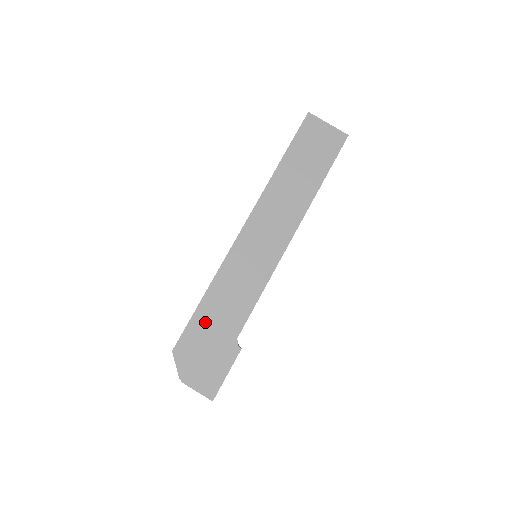
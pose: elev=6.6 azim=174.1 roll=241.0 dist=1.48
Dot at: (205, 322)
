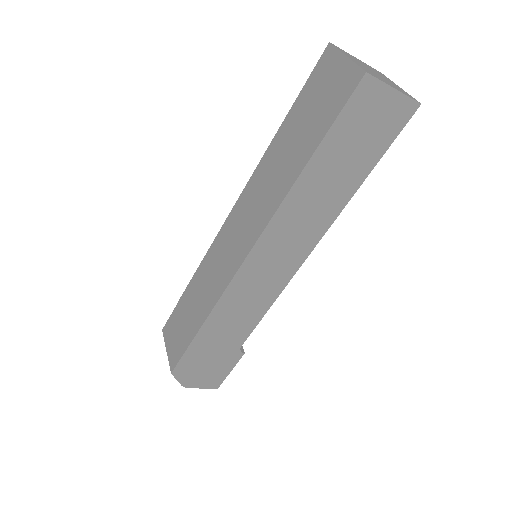
Dot at: (204, 347)
